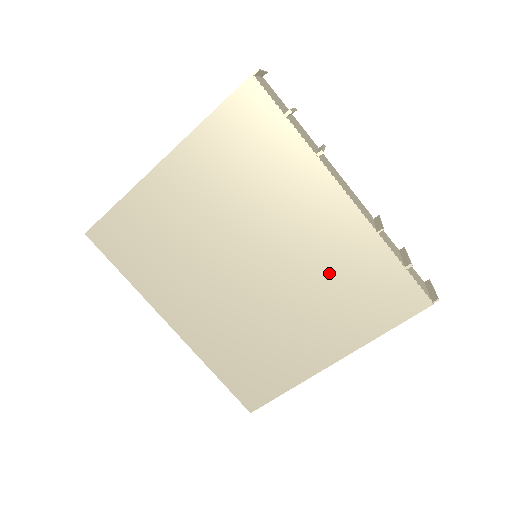
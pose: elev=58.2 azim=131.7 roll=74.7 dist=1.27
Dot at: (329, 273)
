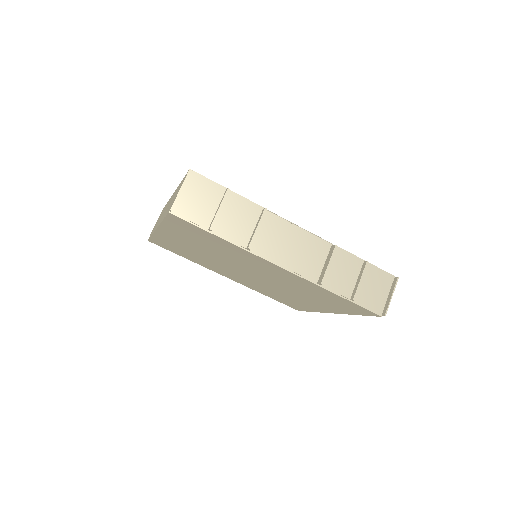
Dot at: (300, 288)
